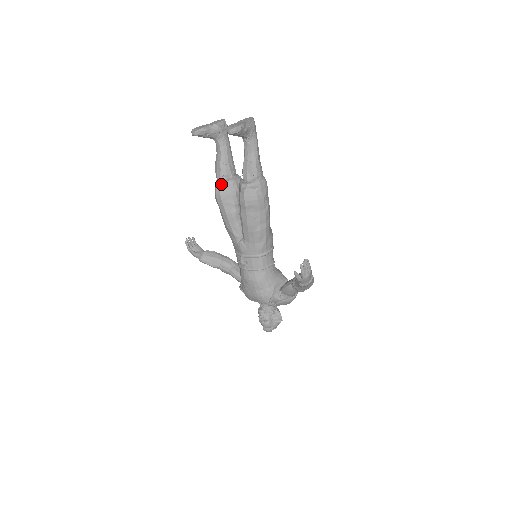
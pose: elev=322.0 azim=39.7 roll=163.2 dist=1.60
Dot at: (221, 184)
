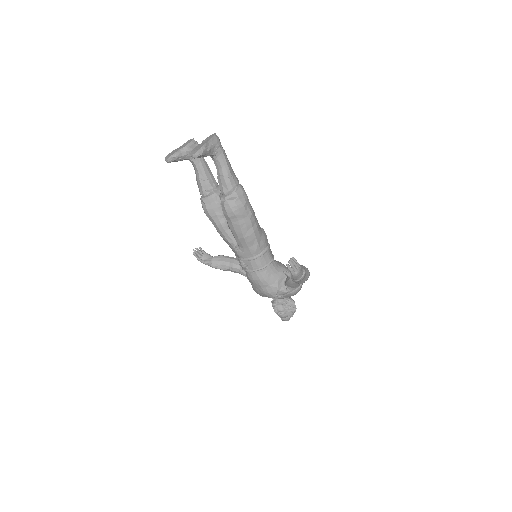
Dot at: (205, 200)
